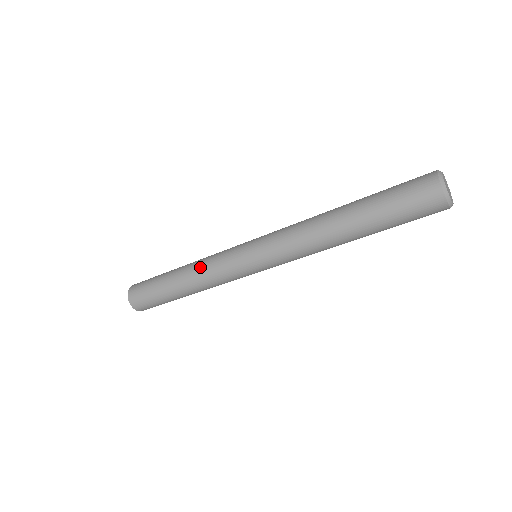
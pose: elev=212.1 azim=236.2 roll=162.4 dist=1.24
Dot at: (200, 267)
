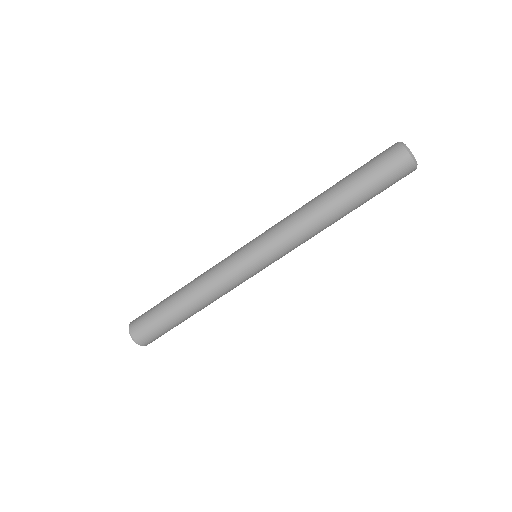
Dot at: (204, 272)
